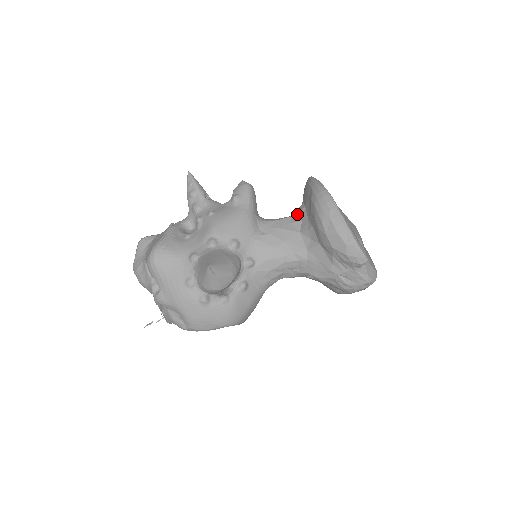
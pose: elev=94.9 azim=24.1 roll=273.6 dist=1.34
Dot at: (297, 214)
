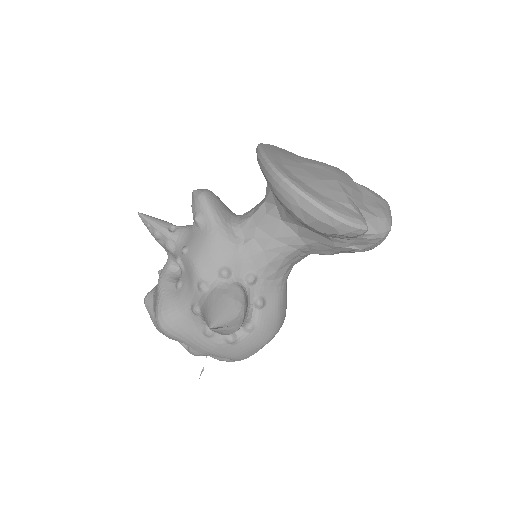
Dot at: (268, 199)
